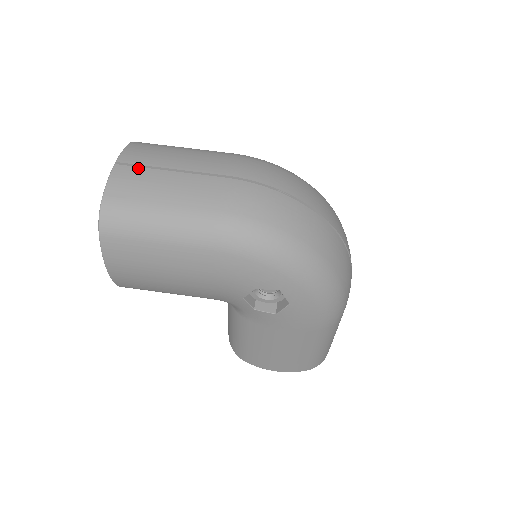
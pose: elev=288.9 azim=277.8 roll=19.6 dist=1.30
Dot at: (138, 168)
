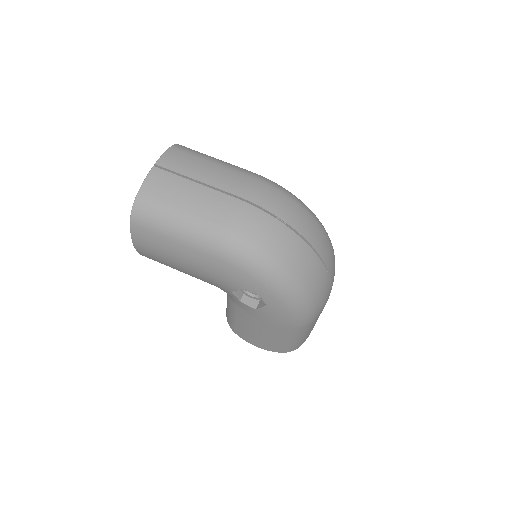
Dot at: (170, 174)
